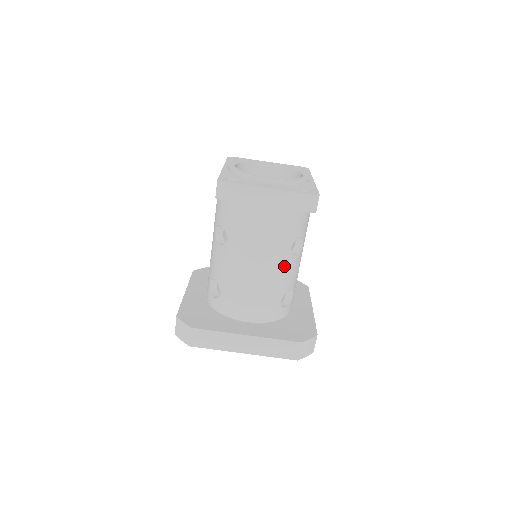
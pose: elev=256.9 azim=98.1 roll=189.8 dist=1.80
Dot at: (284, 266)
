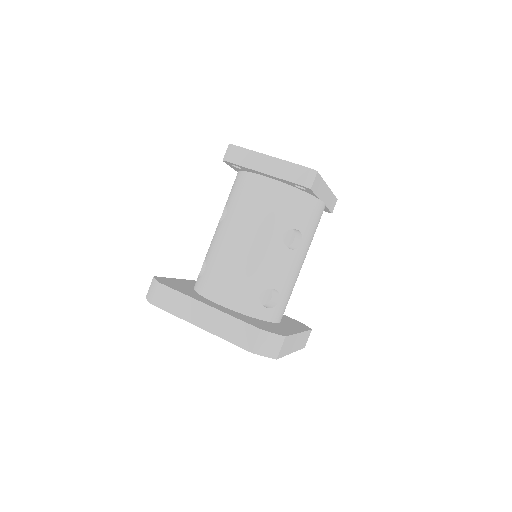
Dot at: (272, 252)
